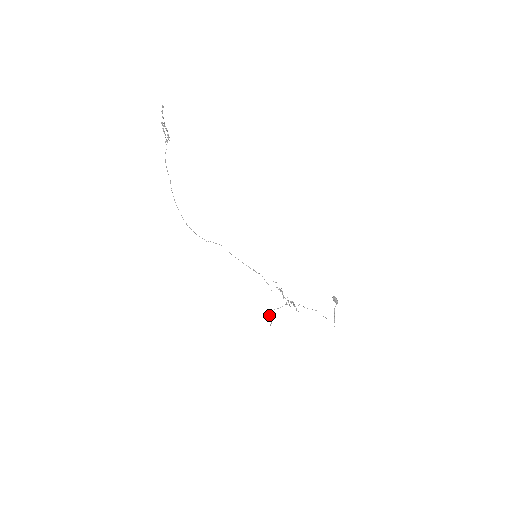
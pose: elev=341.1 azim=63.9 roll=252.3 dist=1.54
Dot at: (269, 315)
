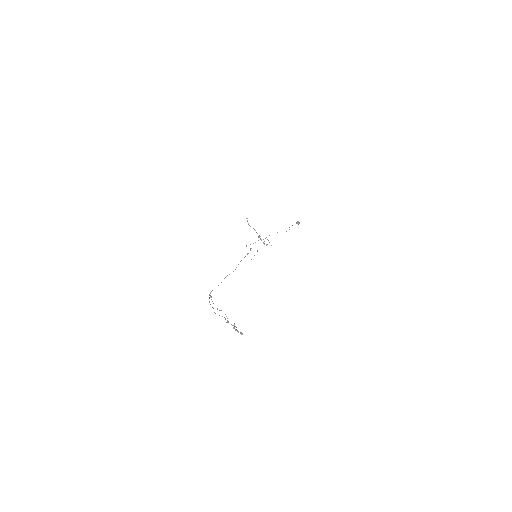
Dot at: occluded
